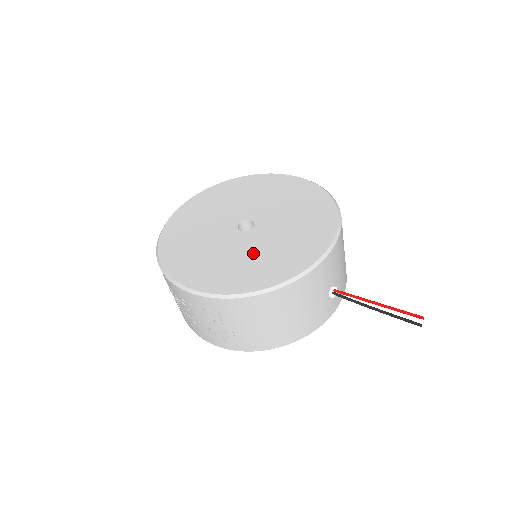
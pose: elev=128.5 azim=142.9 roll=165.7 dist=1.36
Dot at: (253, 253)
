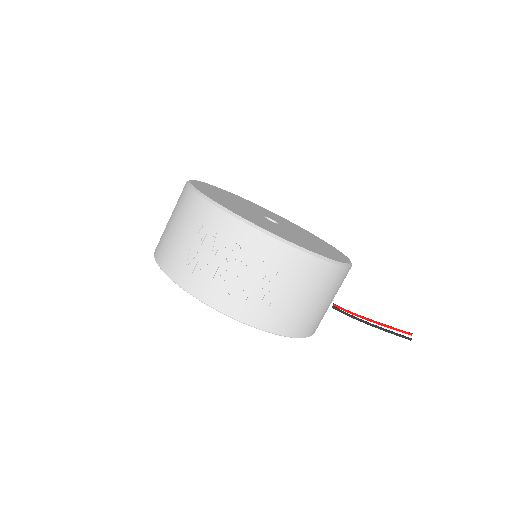
Dot at: (298, 237)
